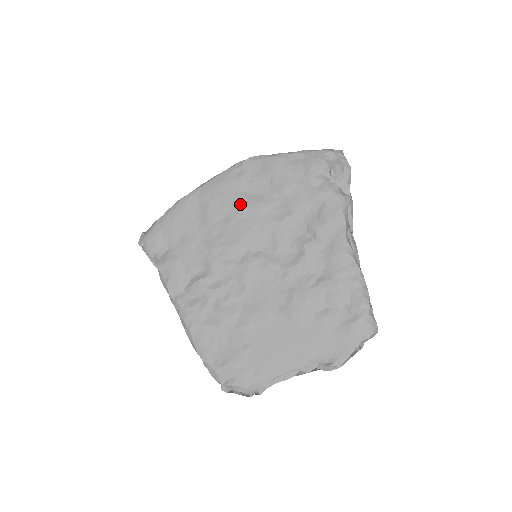
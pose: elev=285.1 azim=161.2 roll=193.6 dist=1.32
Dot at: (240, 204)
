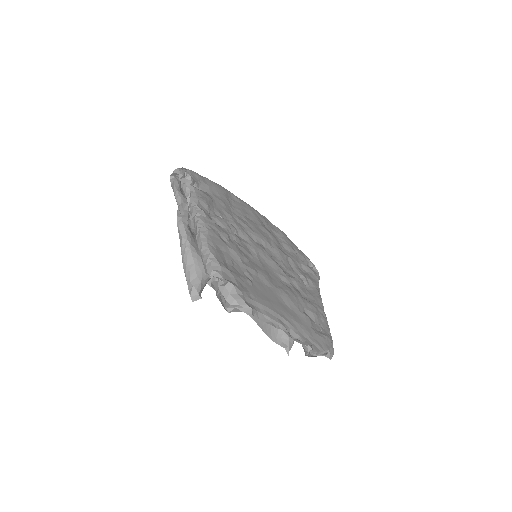
Dot at: (262, 225)
